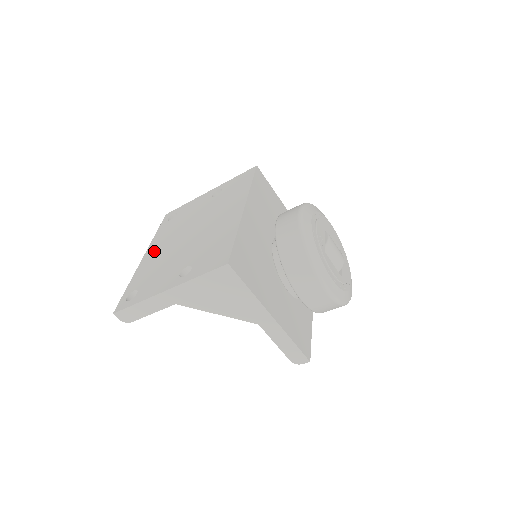
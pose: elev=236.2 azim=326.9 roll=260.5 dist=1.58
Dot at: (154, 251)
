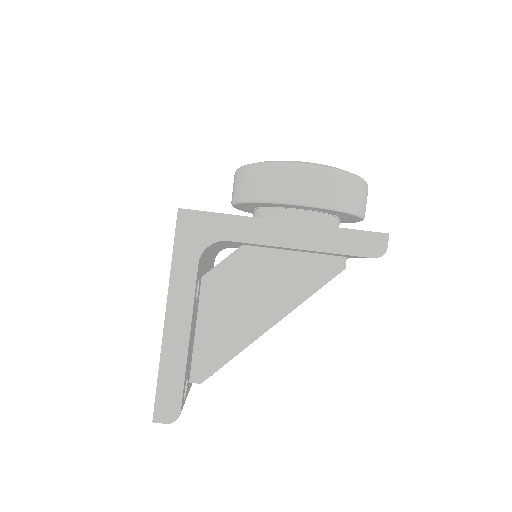
Dot at: occluded
